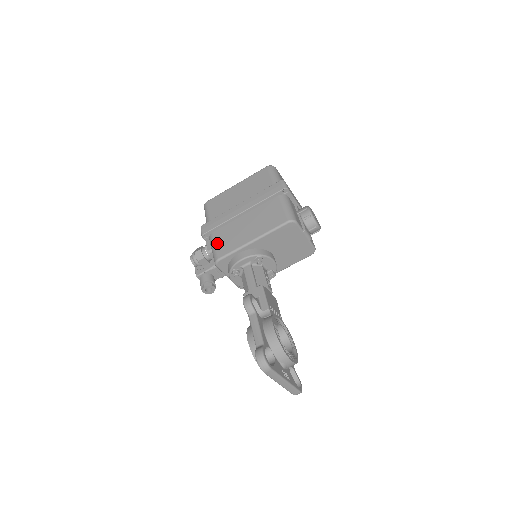
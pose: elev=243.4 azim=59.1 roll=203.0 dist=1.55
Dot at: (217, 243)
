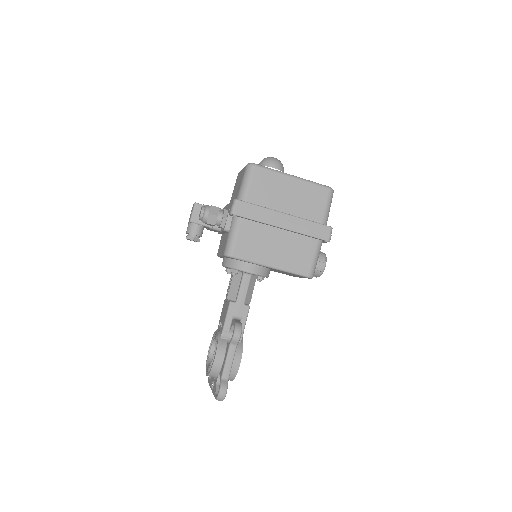
Dot at: (240, 237)
